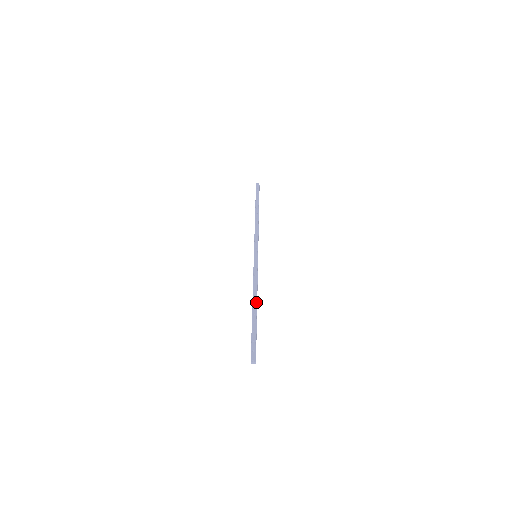
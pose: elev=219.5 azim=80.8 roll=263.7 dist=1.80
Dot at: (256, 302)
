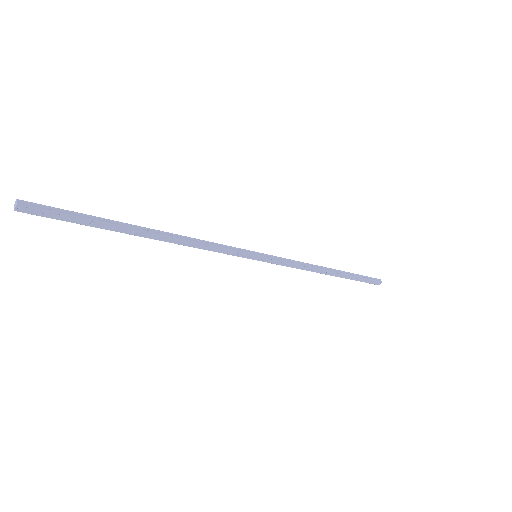
Dot at: (160, 231)
